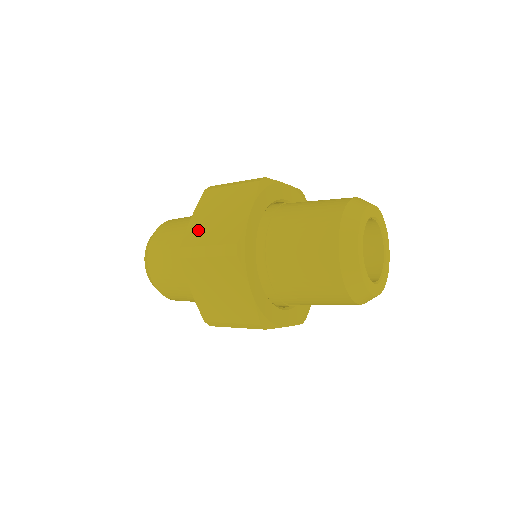
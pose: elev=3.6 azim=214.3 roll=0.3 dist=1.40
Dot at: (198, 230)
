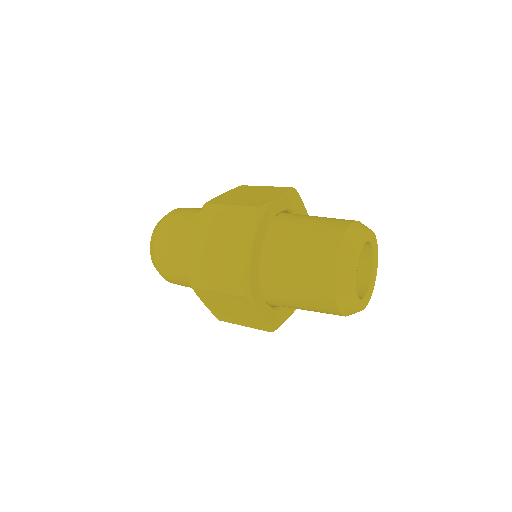
Dot at: (226, 198)
